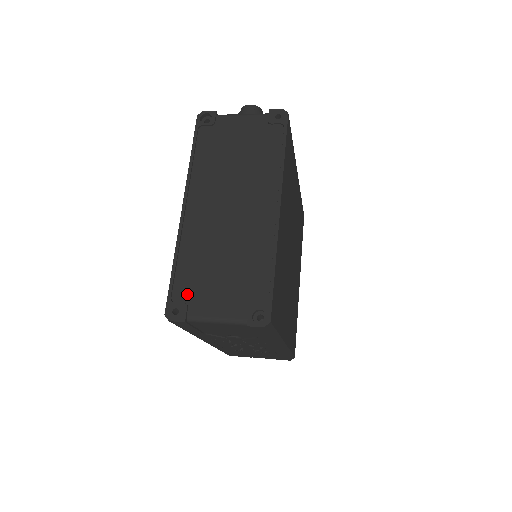
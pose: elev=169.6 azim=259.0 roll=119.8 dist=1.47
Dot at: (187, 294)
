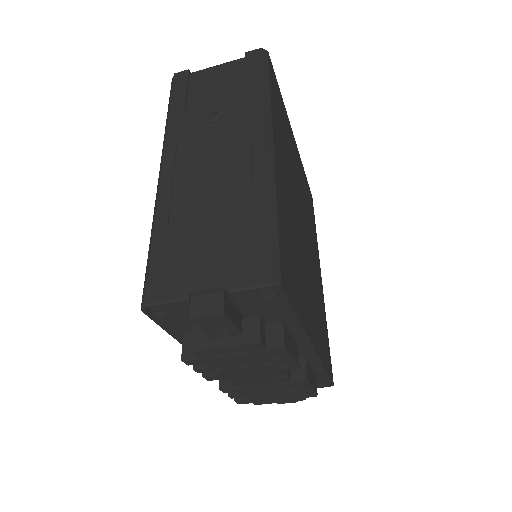
Dot at: occluded
